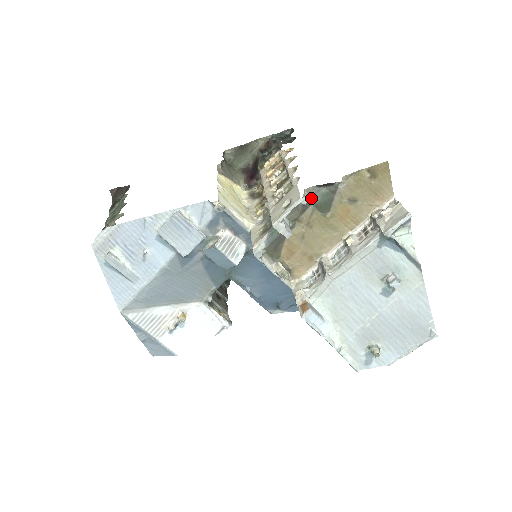
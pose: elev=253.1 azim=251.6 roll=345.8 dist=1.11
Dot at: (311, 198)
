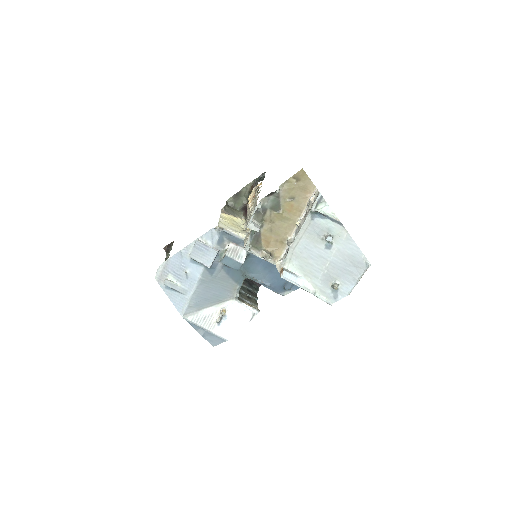
Dot at: (266, 205)
